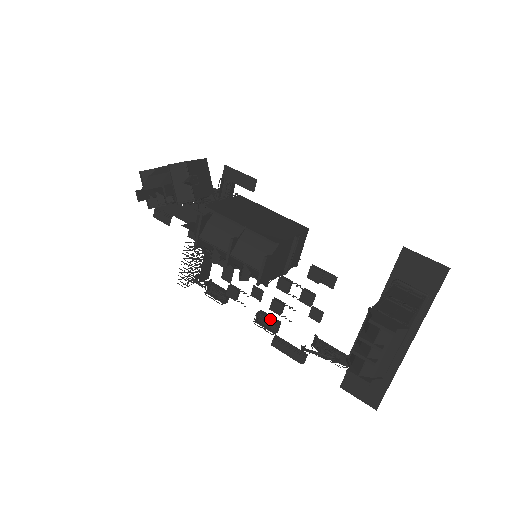
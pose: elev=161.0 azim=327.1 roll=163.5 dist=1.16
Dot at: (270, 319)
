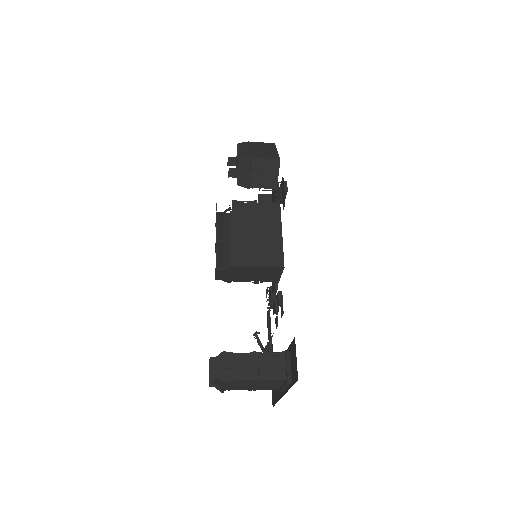
Dot at: occluded
